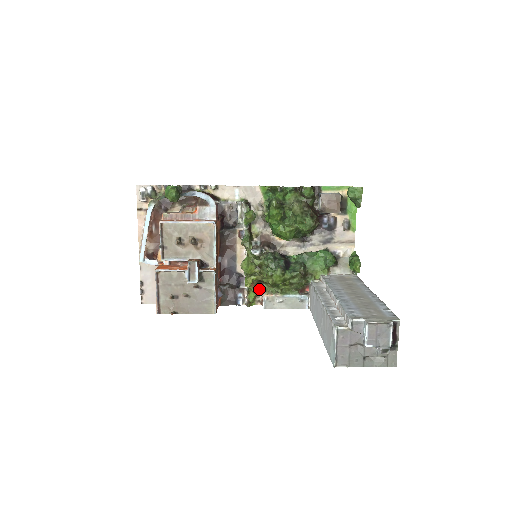
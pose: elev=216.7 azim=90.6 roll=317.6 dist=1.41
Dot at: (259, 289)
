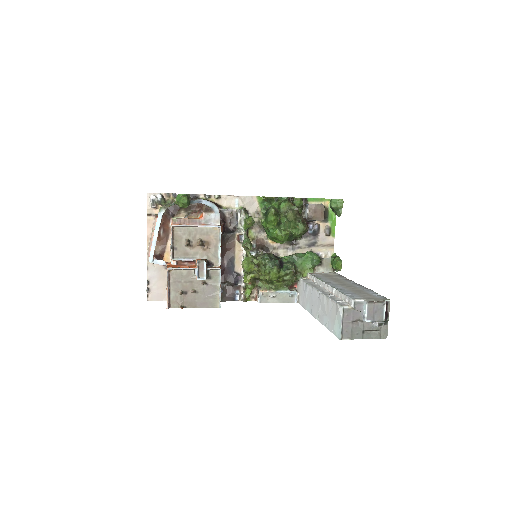
Dot at: (255, 286)
